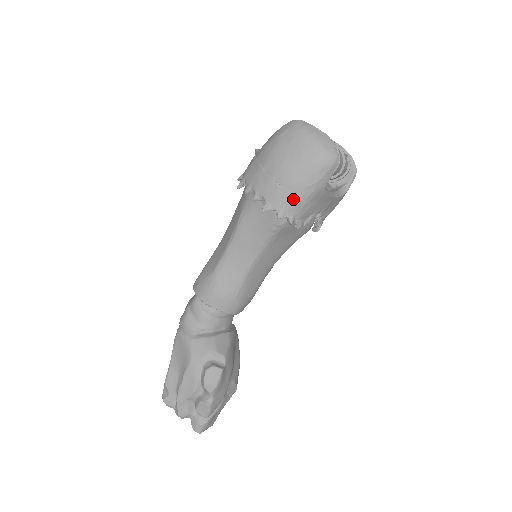
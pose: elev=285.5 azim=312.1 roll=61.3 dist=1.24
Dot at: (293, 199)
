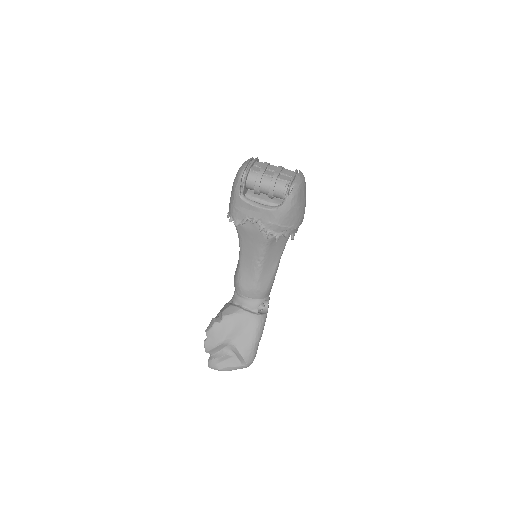
Dot at: (230, 204)
